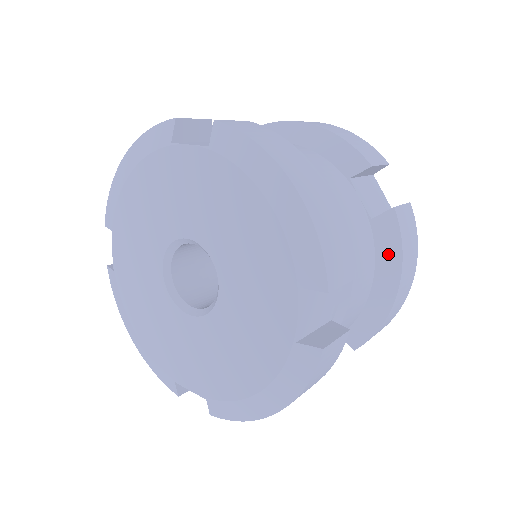
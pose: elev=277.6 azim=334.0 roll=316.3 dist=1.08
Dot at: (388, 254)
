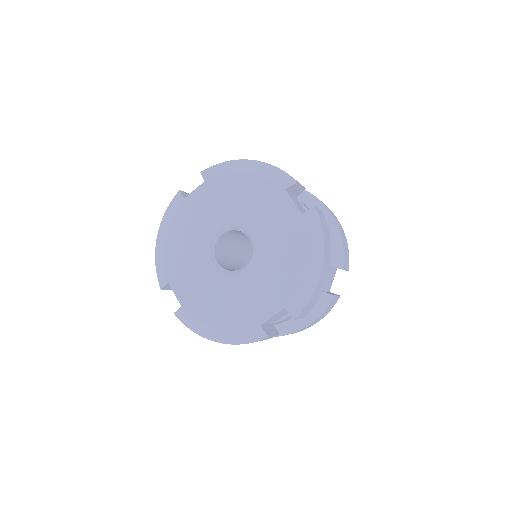
Dot at: (316, 206)
